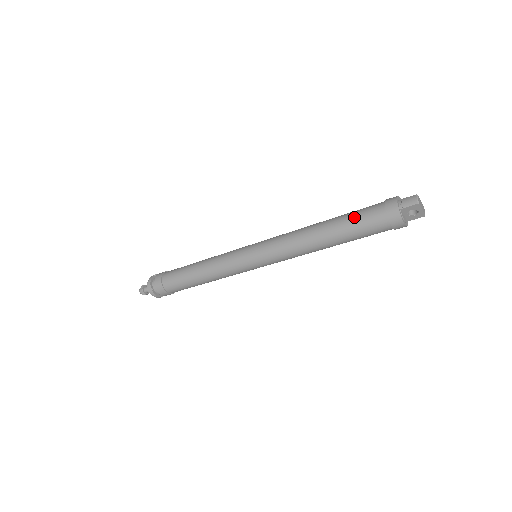
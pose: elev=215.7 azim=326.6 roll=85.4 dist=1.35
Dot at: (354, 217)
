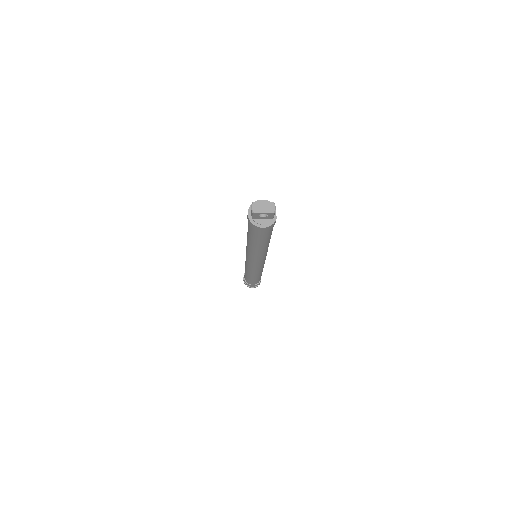
Dot at: occluded
